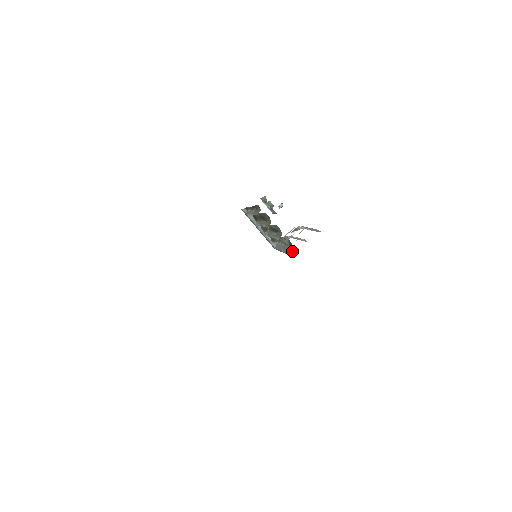
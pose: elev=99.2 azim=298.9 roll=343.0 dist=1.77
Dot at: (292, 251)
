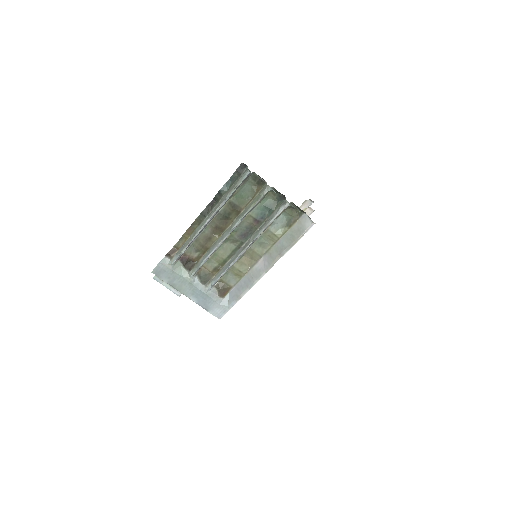
Dot at: (306, 219)
